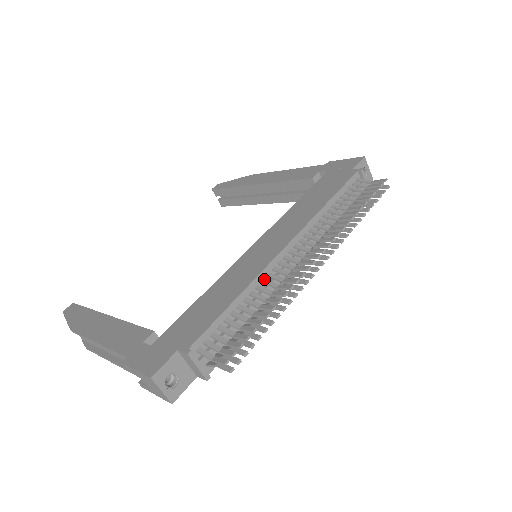
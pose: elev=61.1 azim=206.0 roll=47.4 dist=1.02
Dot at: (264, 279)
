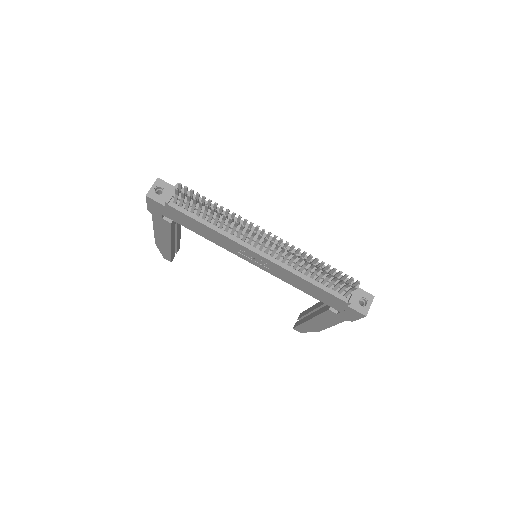
Dot at: (239, 223)
